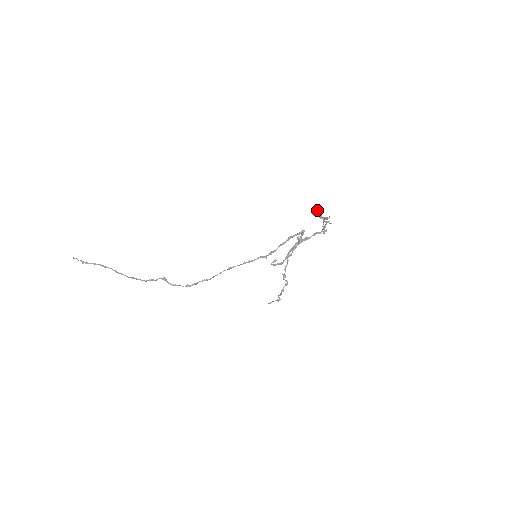
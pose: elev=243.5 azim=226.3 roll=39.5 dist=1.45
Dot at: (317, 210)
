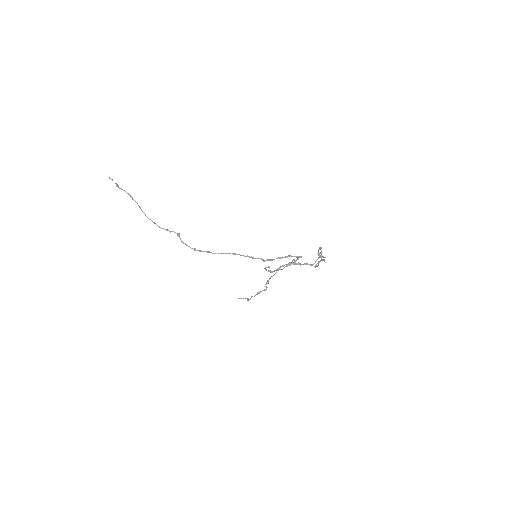
Dot at: (320, 247)
